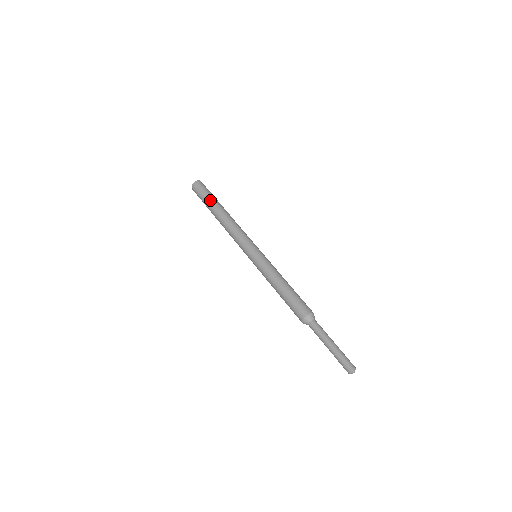
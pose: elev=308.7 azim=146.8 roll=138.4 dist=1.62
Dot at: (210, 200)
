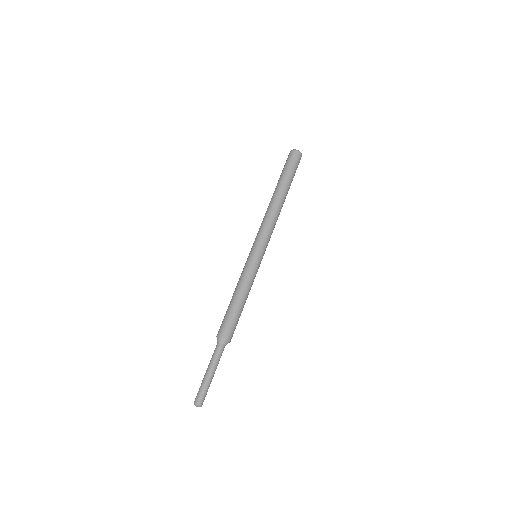
Dot at: (280, 177)
